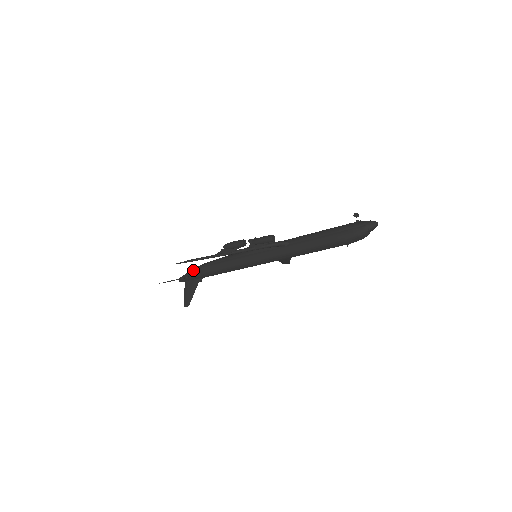
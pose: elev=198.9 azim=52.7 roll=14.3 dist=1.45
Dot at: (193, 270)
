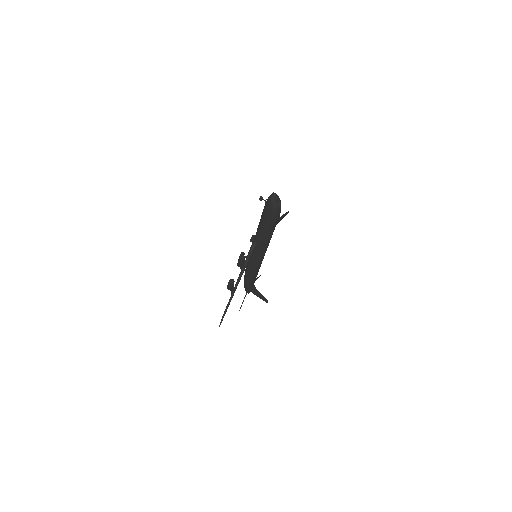
Dot at: (244, 286)
